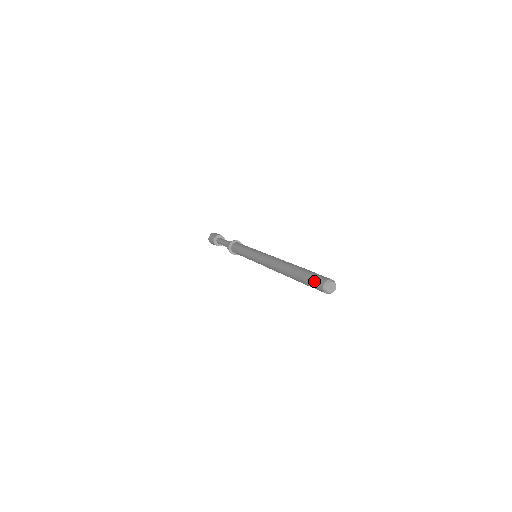
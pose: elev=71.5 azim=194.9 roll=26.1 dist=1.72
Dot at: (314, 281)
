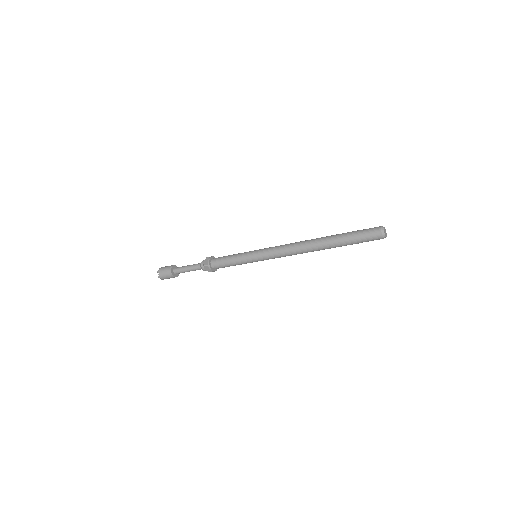
Dot at: (367, 236)
